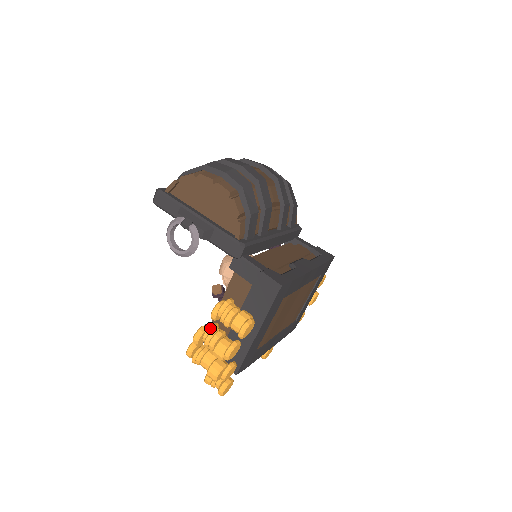
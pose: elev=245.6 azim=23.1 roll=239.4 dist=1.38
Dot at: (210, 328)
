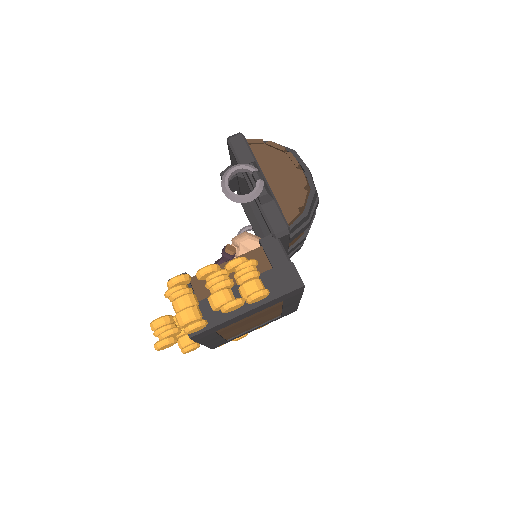
Dot at: (226, 271)
